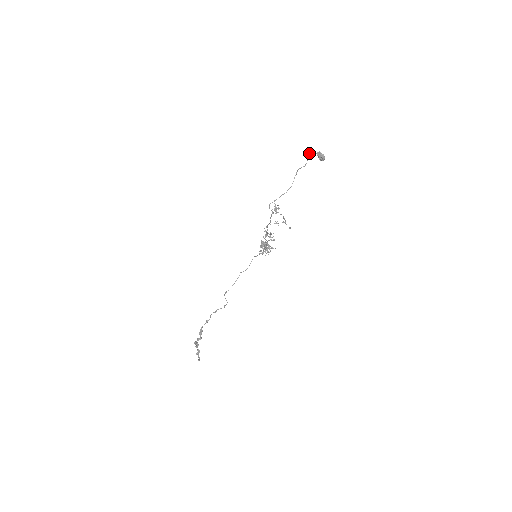
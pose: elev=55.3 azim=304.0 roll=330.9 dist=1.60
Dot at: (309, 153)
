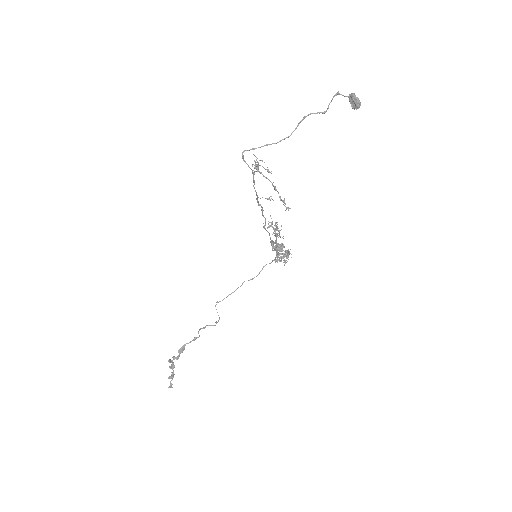
Dot at: occluded
